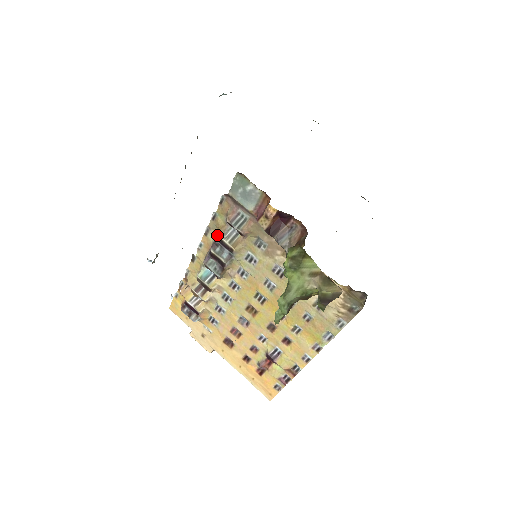
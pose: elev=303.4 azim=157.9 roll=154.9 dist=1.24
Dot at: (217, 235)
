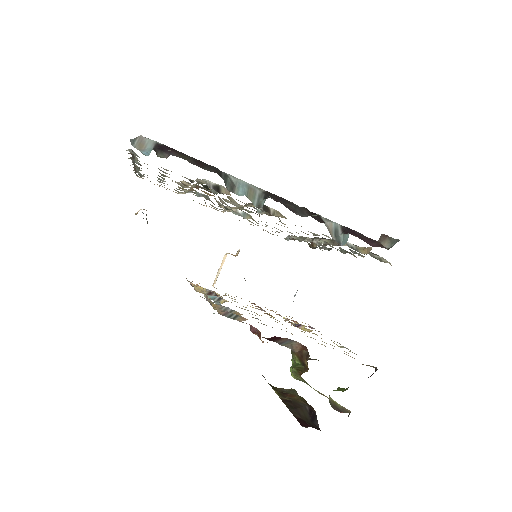
Dot at: occluded
